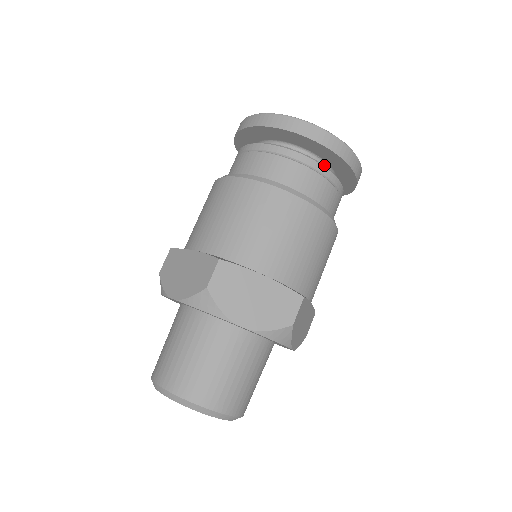
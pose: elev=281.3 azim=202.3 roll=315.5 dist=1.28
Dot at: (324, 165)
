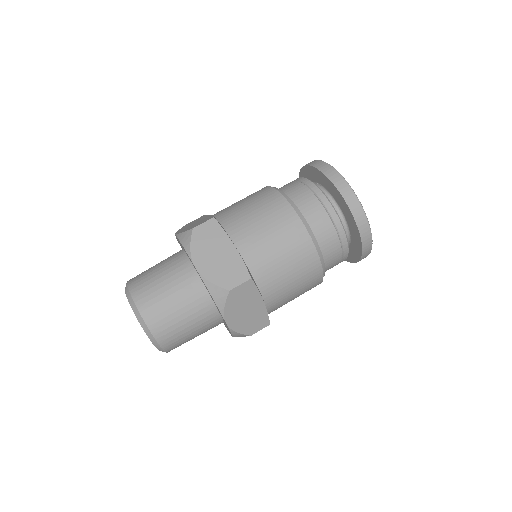
Dot at: occluded
